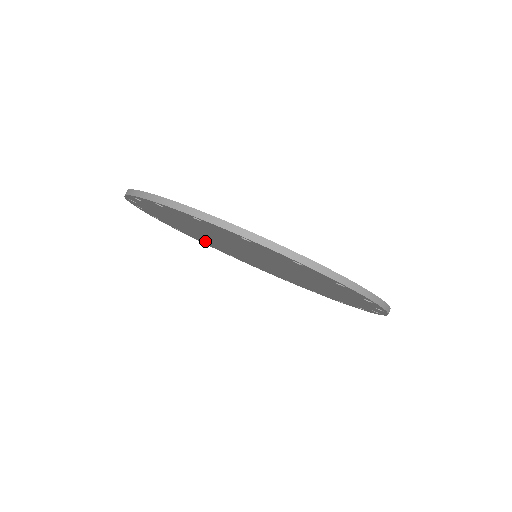
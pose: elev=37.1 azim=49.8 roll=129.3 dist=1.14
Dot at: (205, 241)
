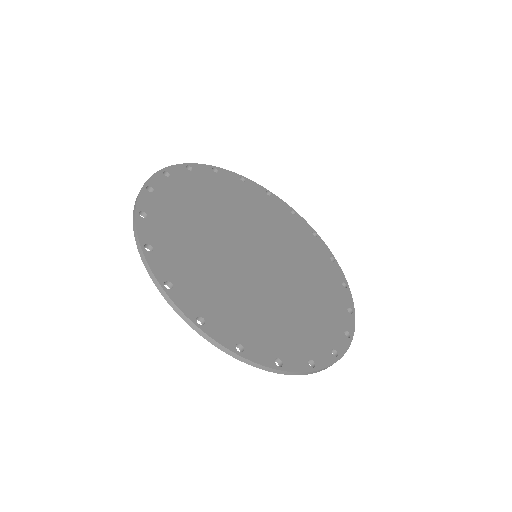
Dot at: occluded
